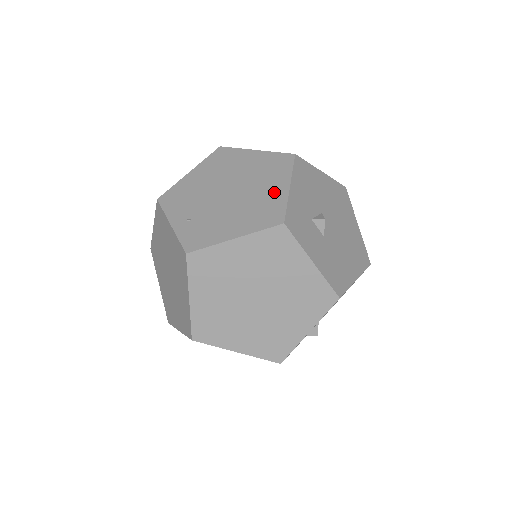
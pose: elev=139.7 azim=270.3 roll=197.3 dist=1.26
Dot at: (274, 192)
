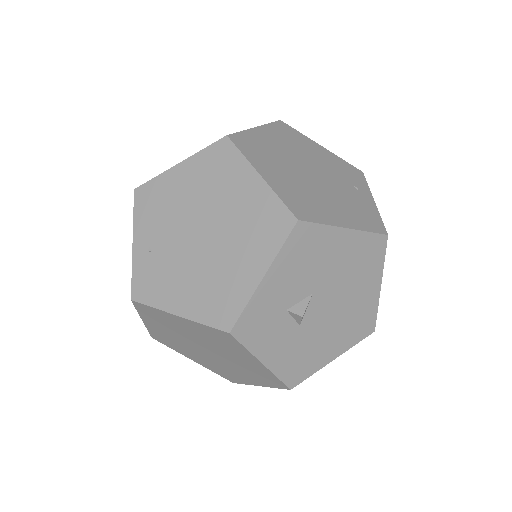
Dot at: (243, 274)
